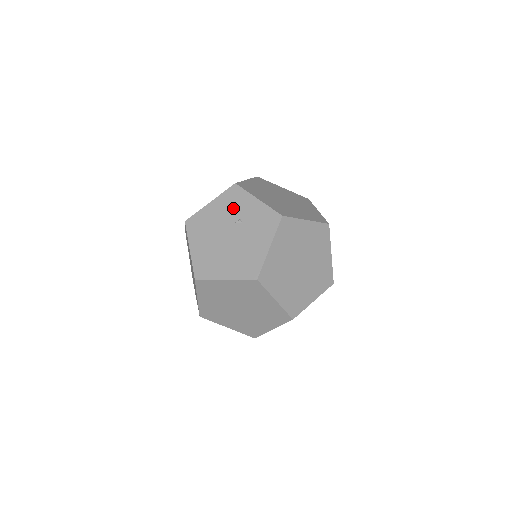
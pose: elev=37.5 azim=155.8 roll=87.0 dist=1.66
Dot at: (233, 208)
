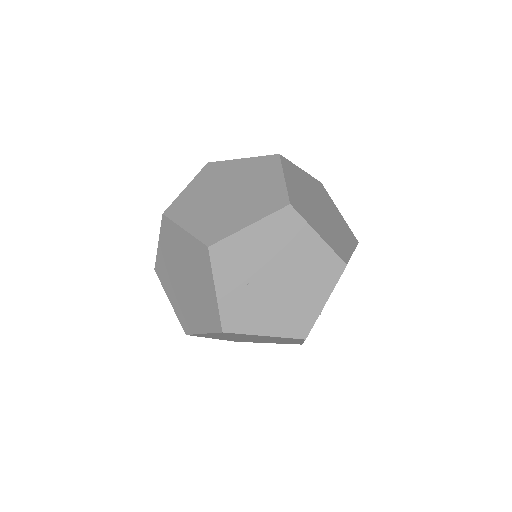
Dot at: occluded
